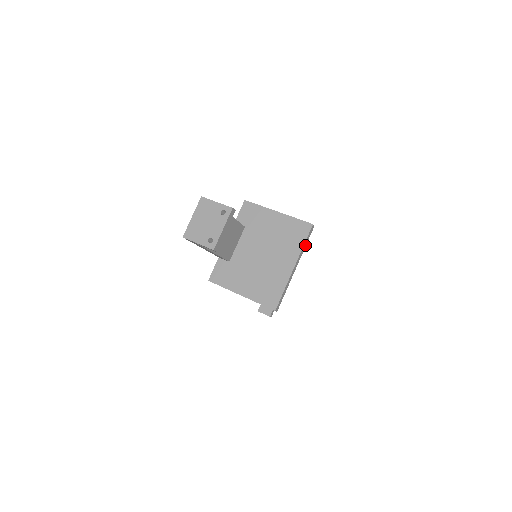
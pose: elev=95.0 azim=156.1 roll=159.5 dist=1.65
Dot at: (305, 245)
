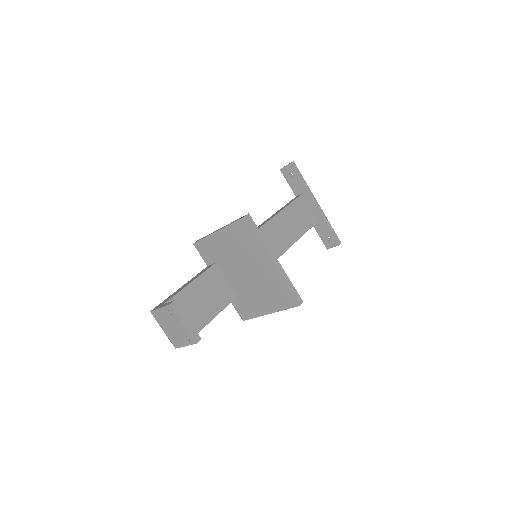
Dot at: (260, 236)
